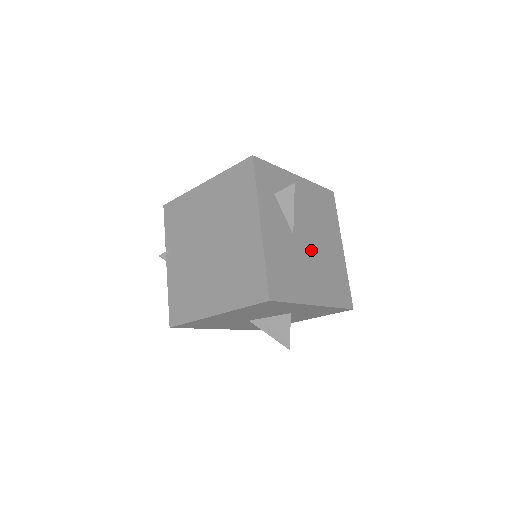
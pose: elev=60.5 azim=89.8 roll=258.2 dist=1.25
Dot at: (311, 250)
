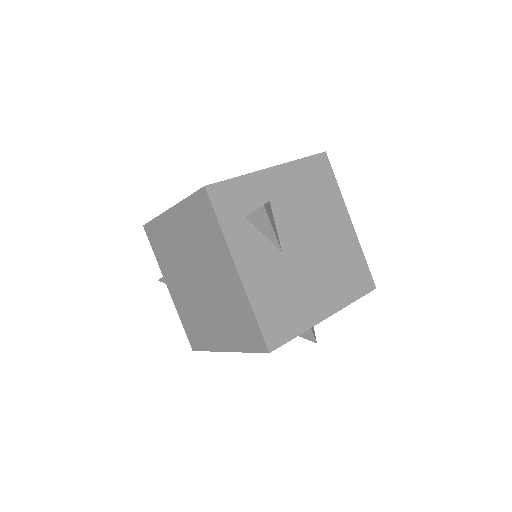
Dot at: (309, 254)
